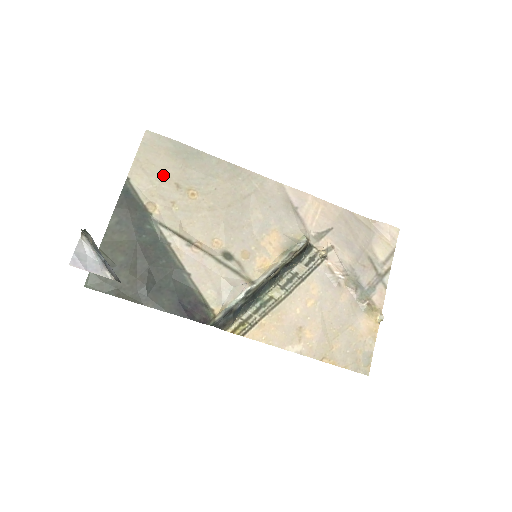
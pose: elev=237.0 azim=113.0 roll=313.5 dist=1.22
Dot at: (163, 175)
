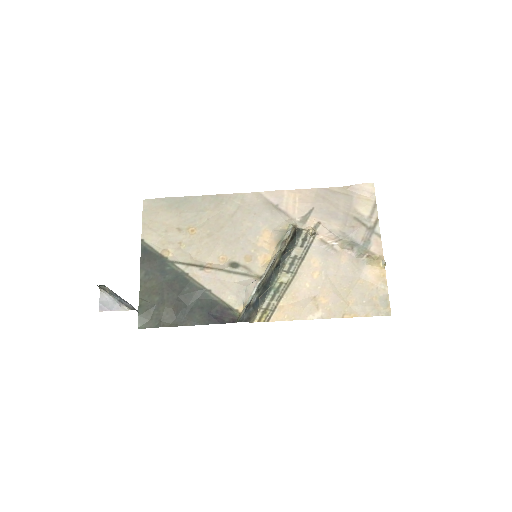
Dot at: (166, 226)
